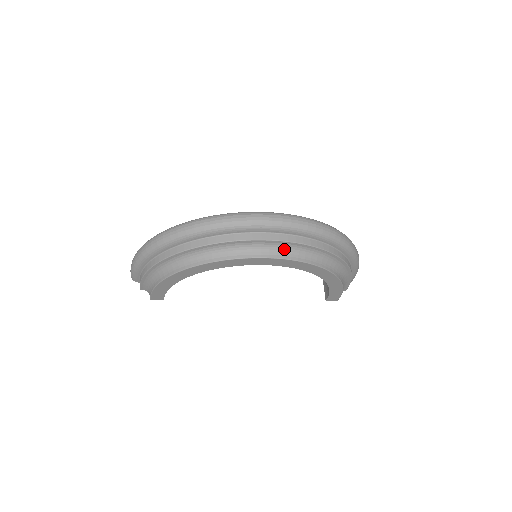
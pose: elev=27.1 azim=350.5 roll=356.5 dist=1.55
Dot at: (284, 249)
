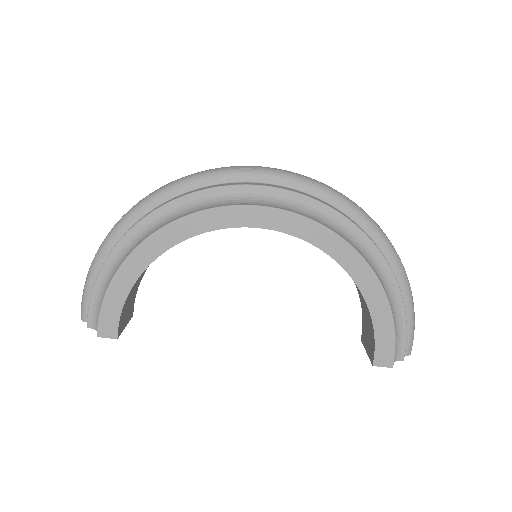
Dot at: (290, 204)
